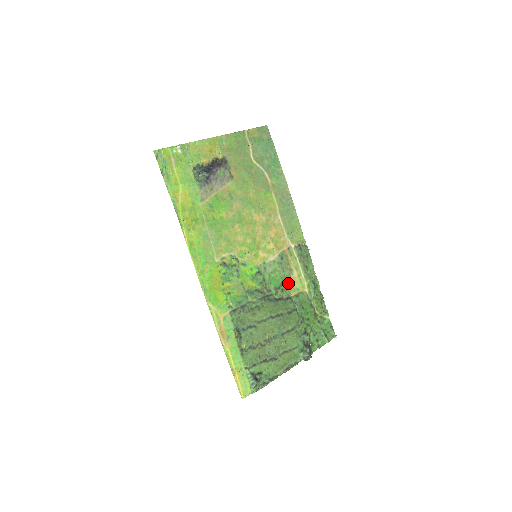
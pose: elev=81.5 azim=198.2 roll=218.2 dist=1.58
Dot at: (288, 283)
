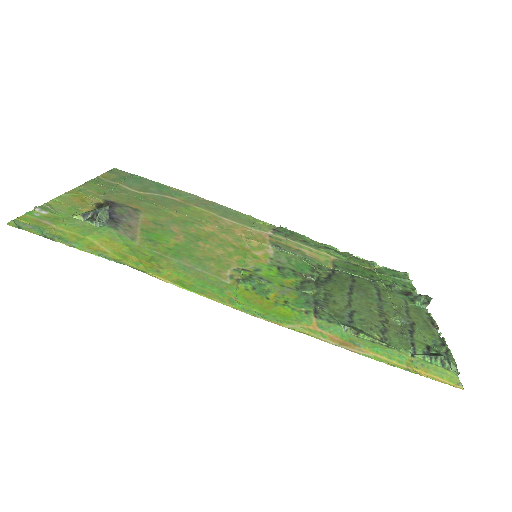
Dot at: (313, 261)
